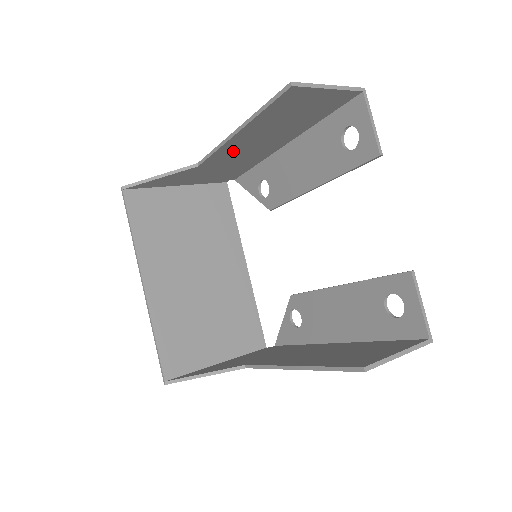
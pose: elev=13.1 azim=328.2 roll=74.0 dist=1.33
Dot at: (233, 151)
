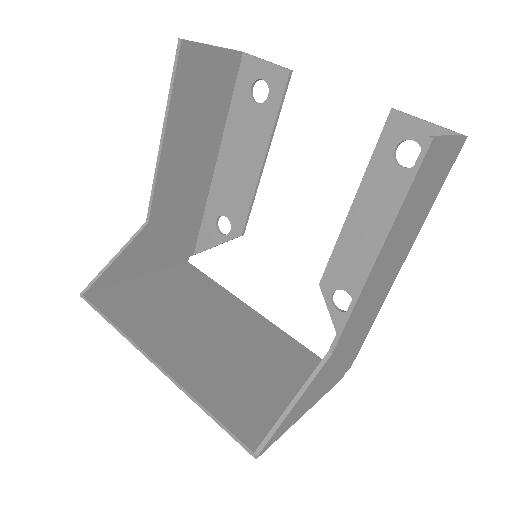
Dot at: (172, 184)
